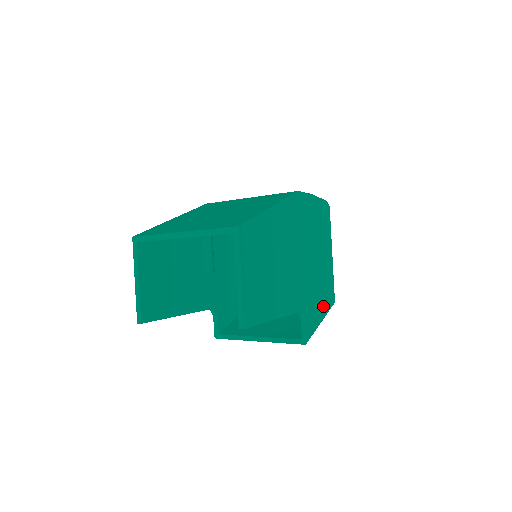
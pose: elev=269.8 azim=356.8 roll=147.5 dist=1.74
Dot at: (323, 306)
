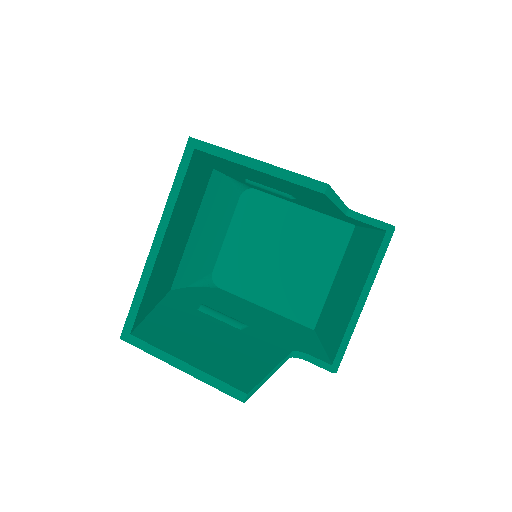
Dot at: occluded
